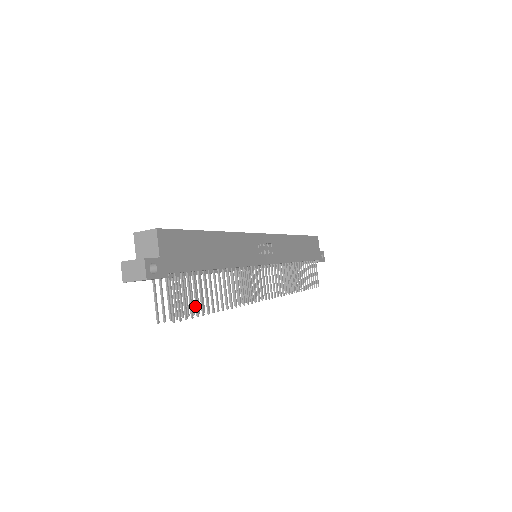
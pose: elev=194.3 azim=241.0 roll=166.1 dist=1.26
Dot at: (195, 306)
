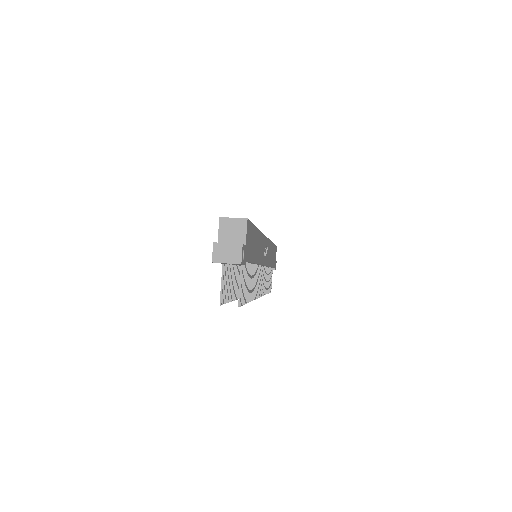
Dot at: occluded
